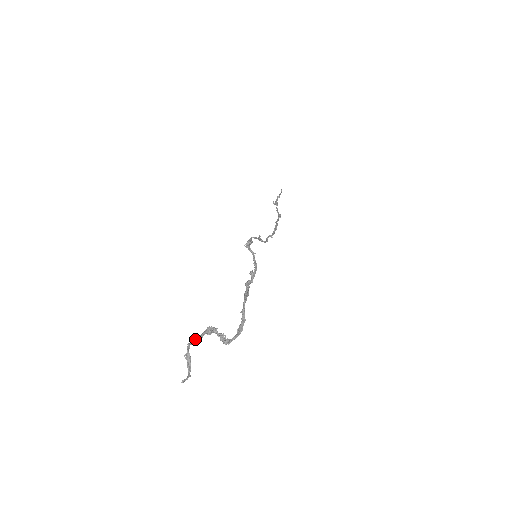
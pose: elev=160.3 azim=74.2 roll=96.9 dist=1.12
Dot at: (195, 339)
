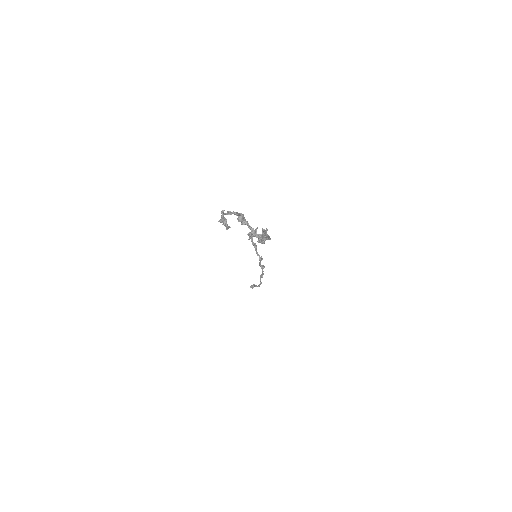
Dot at: (229, 212)
